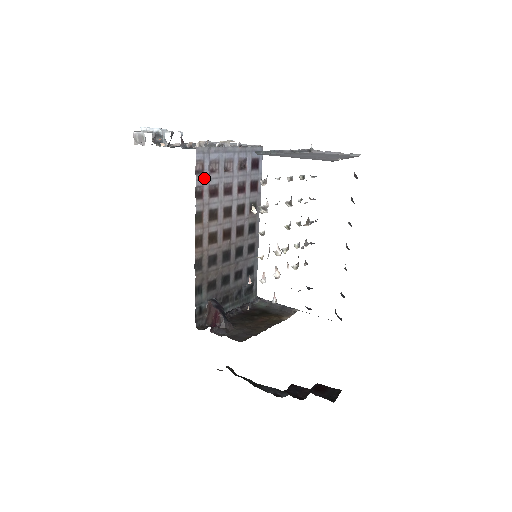
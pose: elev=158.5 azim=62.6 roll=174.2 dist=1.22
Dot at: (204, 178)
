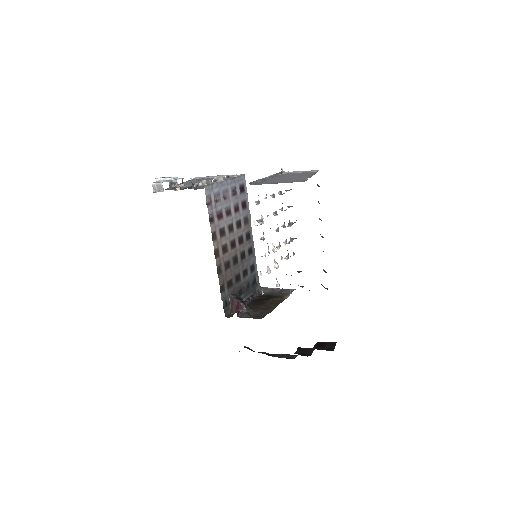
Dot at: (212, 207)
